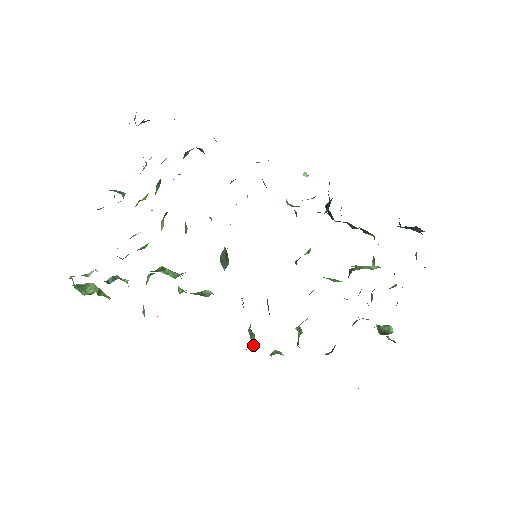
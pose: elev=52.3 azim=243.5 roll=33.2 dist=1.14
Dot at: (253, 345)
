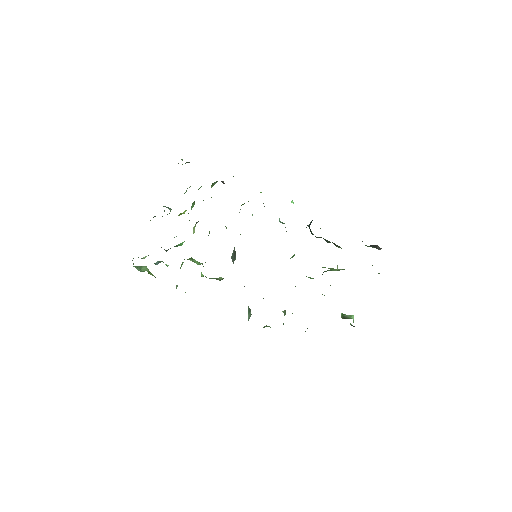
Dot at: occluded
